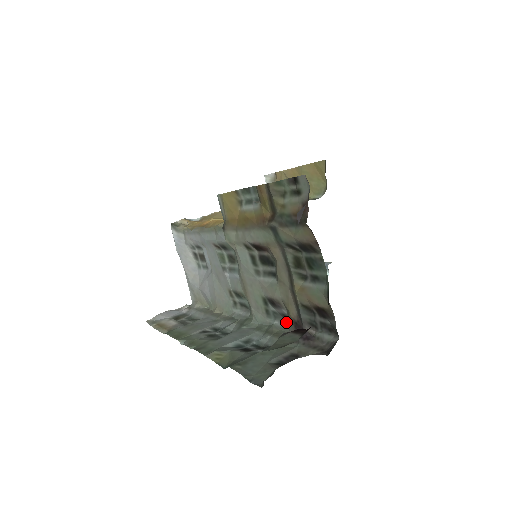
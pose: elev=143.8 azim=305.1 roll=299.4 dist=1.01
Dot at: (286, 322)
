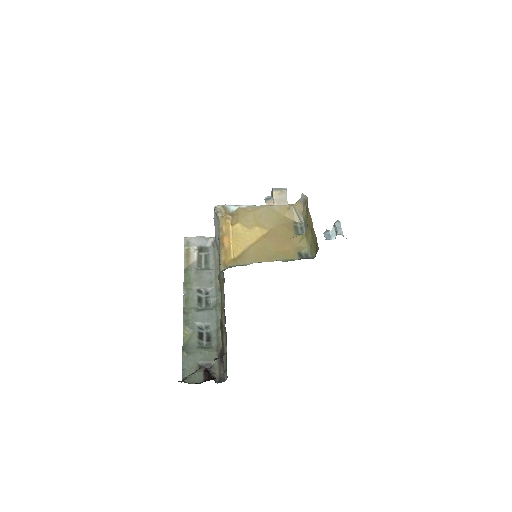
Dot at: occluded
